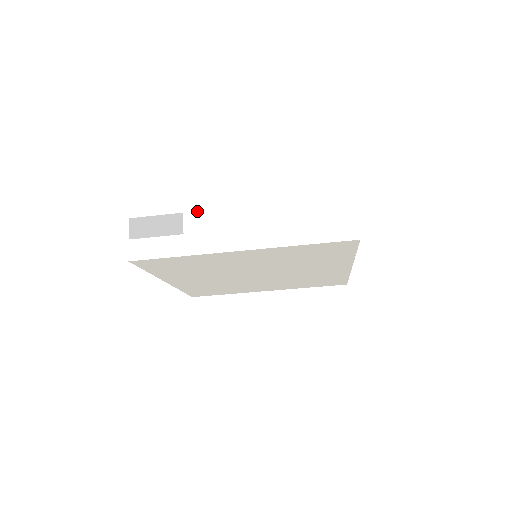
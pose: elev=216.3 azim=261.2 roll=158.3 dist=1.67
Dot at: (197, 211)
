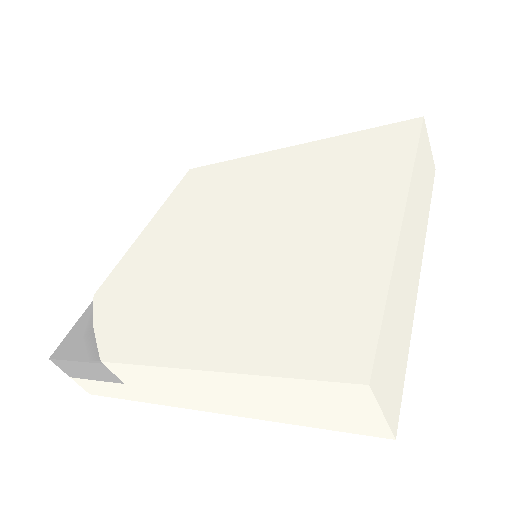
Dot at: (119, 365)
